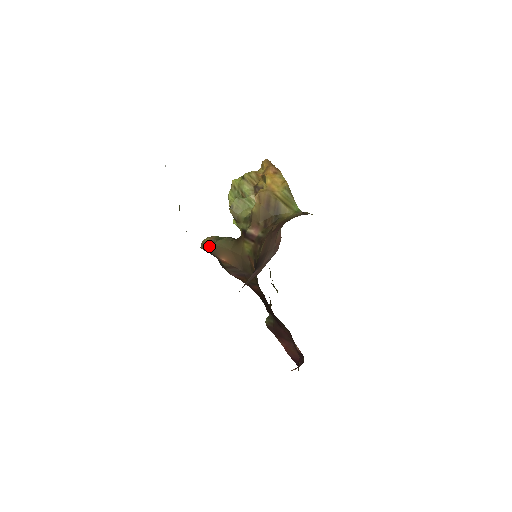
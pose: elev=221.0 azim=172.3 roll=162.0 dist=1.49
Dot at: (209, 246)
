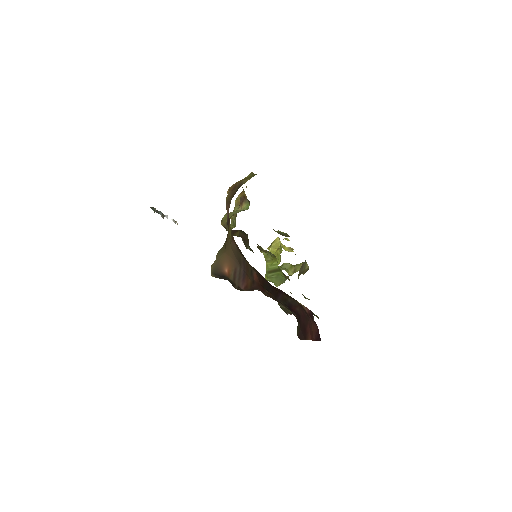
Dot at: (214, 266)
